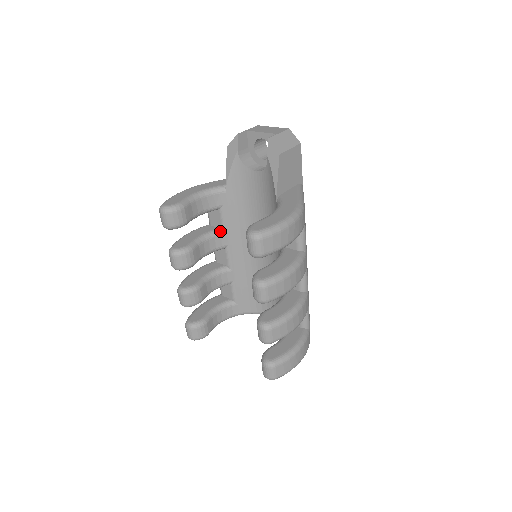
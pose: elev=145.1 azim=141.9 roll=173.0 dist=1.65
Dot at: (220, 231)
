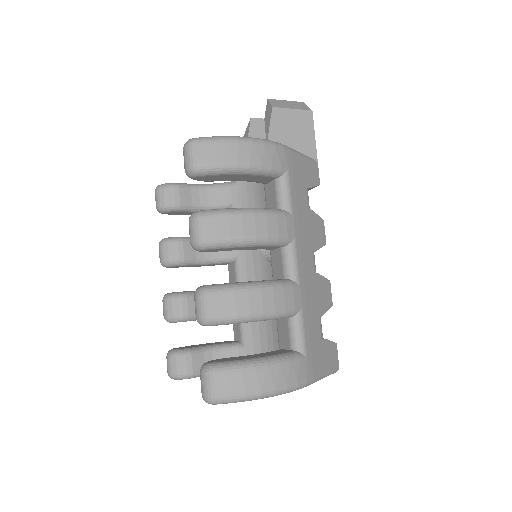
Dot at: occluded
